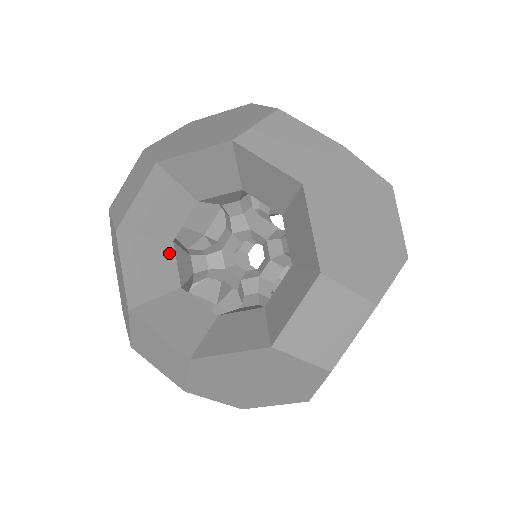
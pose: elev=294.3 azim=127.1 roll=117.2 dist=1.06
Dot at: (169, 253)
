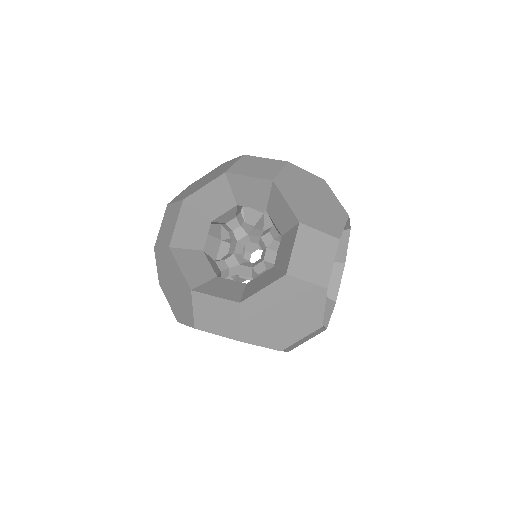
Dot at: (203, 257)
